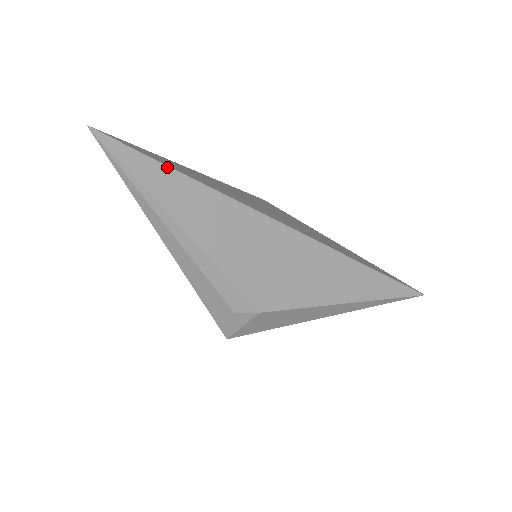
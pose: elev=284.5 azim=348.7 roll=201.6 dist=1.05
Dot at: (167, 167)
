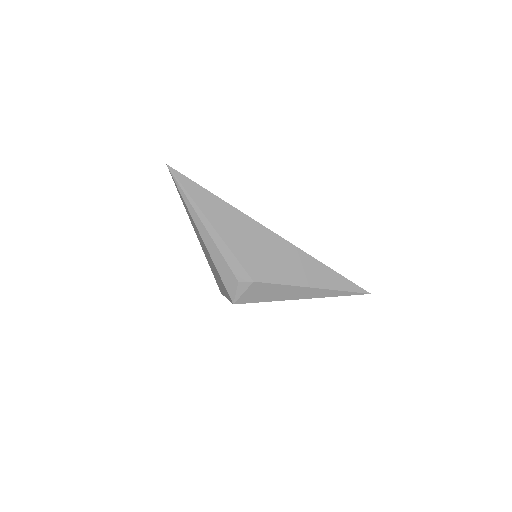
Dot at: (206, 190)
